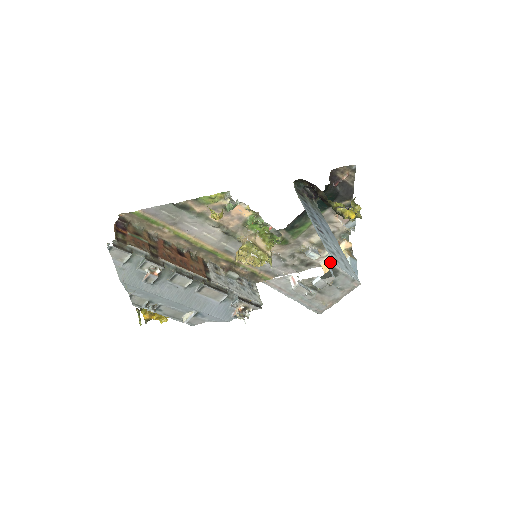
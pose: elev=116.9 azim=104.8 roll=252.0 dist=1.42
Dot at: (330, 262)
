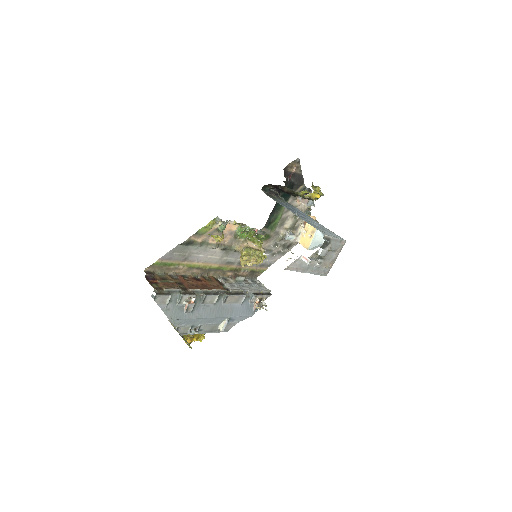
Dot at: (305, 237)
